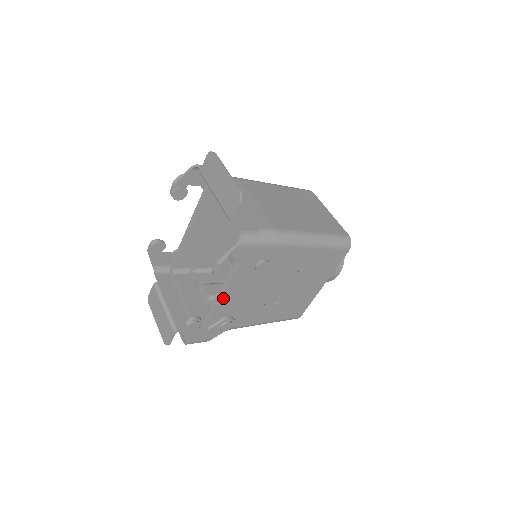
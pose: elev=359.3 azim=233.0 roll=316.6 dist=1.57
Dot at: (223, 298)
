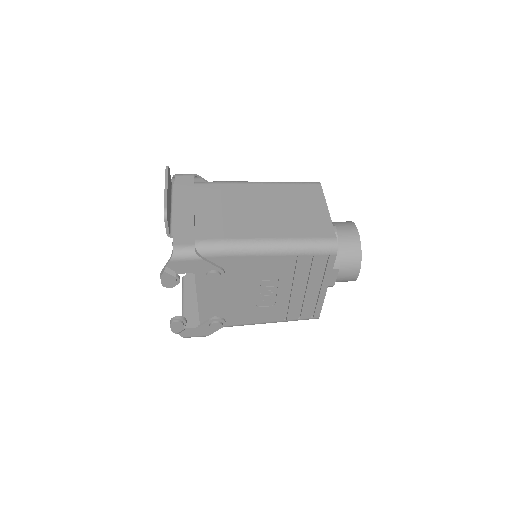
Dot at: (200, 301)
